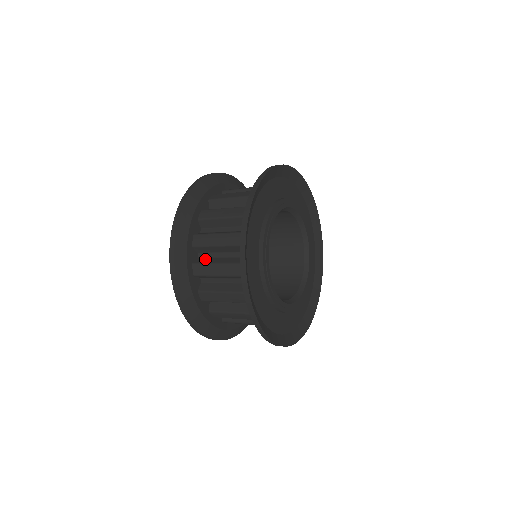
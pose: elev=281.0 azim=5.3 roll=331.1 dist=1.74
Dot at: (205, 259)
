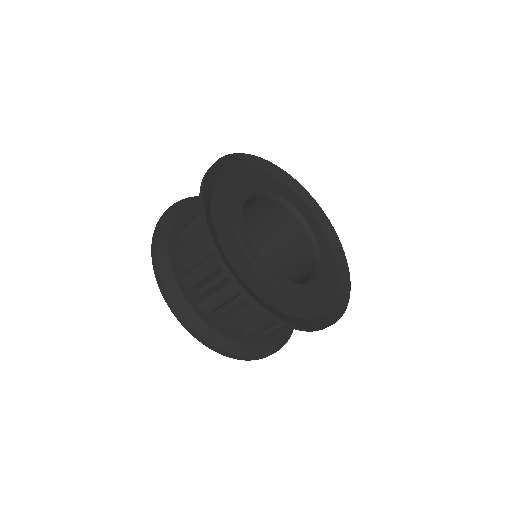
Dot at: occluded
